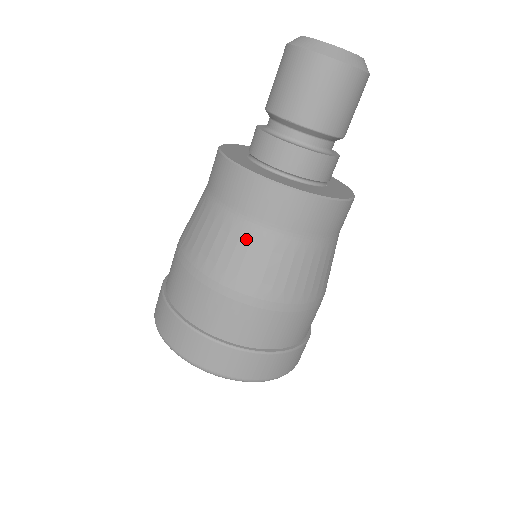
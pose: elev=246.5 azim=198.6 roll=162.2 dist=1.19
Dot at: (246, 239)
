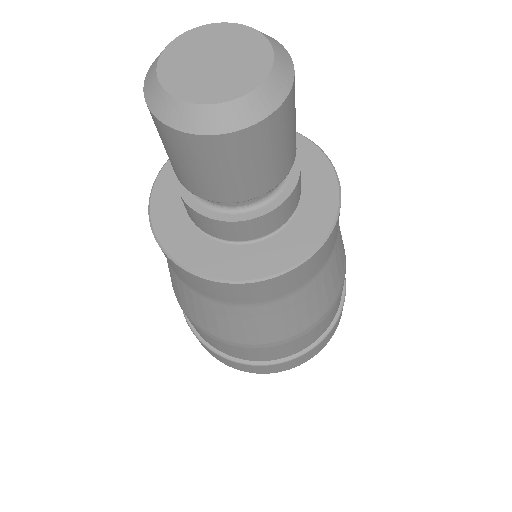
Dot at: (180, 287)
